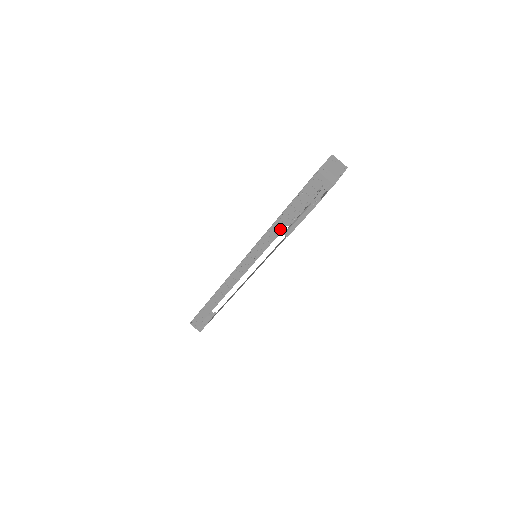
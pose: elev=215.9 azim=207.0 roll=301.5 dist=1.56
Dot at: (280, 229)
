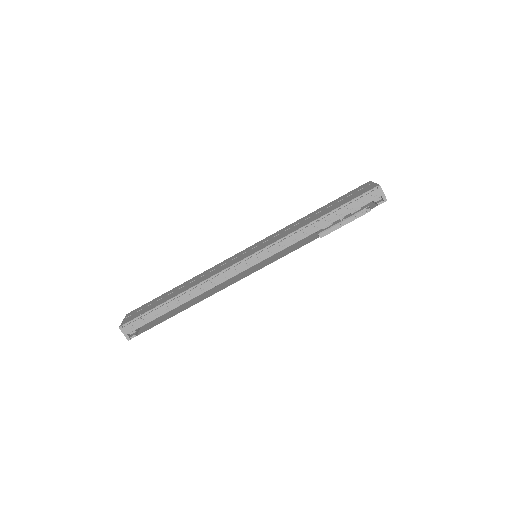
Dot at: (316, 229)
